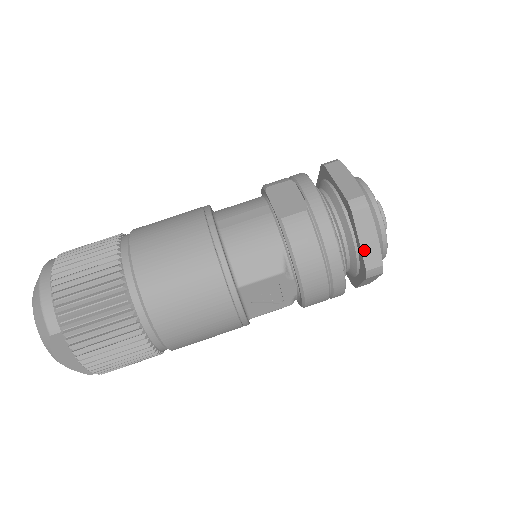
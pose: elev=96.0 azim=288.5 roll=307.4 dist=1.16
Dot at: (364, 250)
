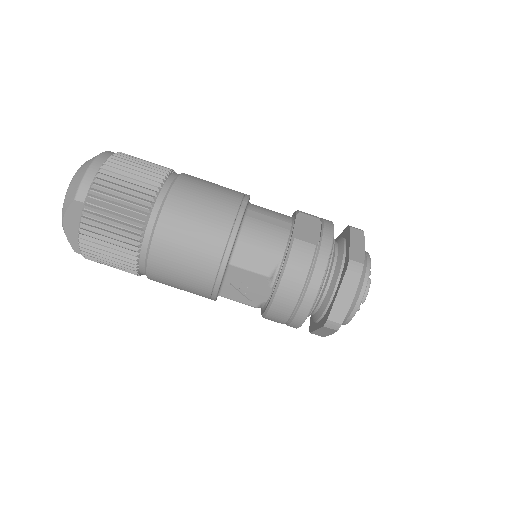
Dot at: (336, 303)
